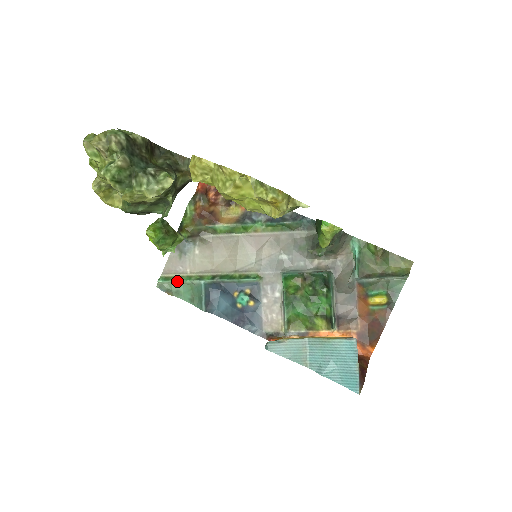
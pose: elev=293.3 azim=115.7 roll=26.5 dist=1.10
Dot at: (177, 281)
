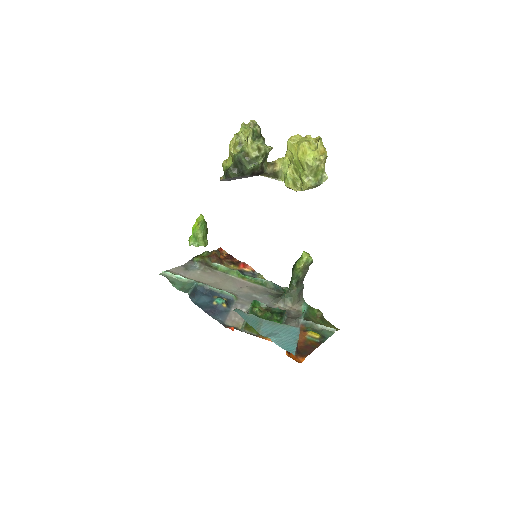
Dot at: (177, 276)
